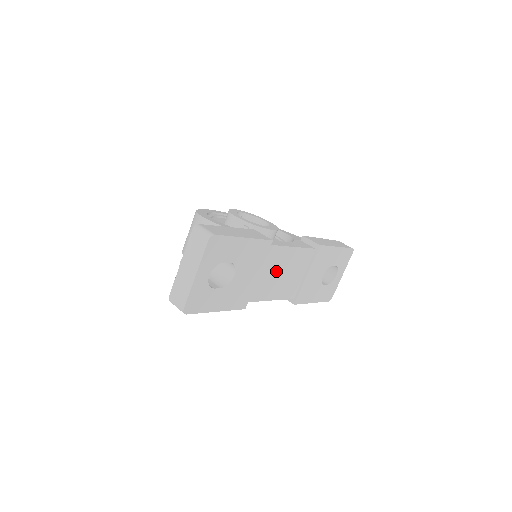
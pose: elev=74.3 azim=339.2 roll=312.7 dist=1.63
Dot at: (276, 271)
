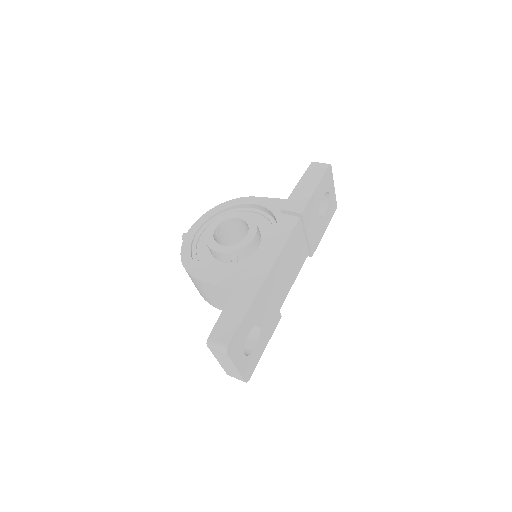
Dot at: (283, 273)
